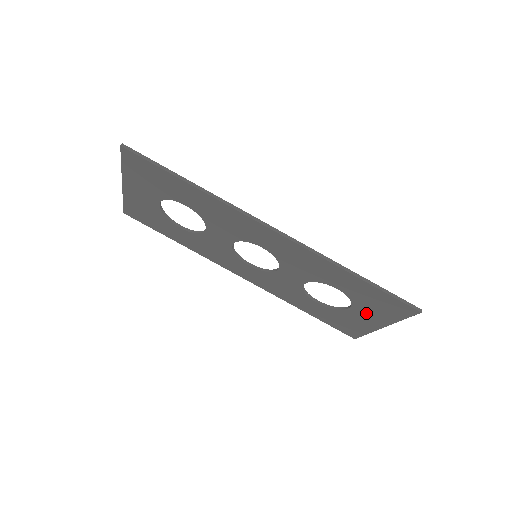
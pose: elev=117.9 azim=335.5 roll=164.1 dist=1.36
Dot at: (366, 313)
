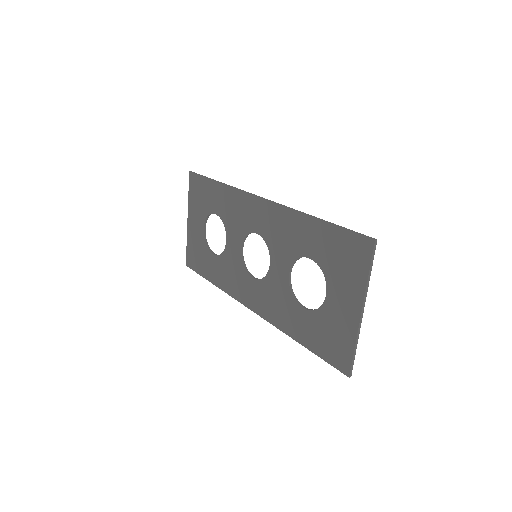
Dot at: (340, 291)
